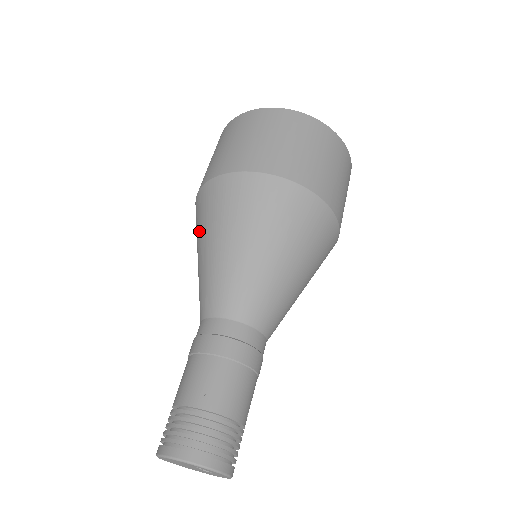
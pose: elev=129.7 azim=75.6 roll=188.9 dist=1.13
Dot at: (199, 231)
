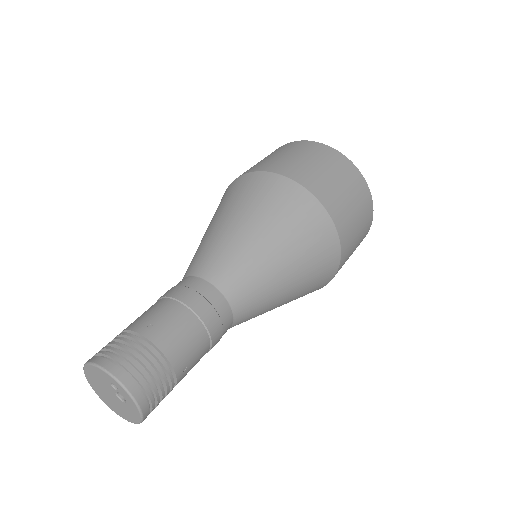
Dot at: occluded
